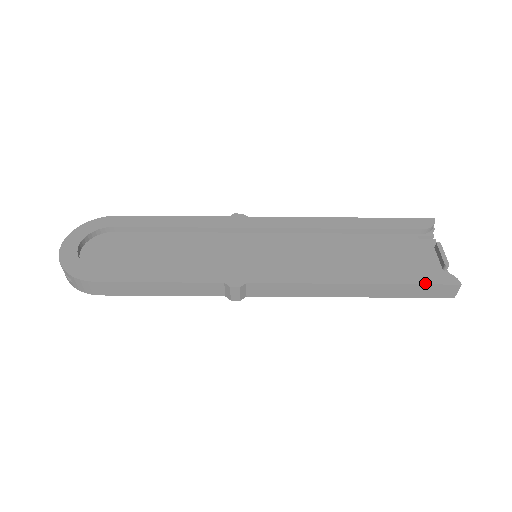
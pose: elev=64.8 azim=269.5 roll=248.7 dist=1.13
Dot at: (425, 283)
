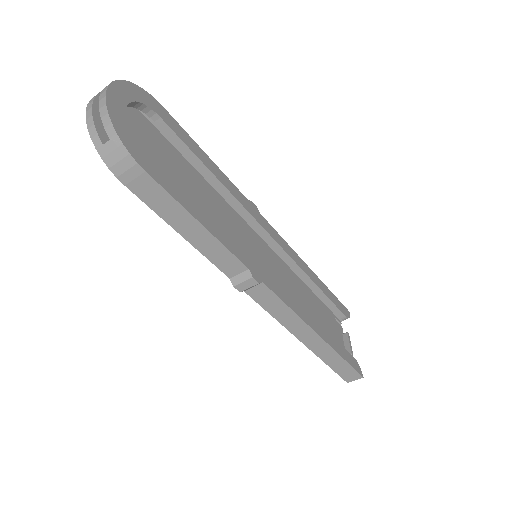
Dot at: (350, 363)
